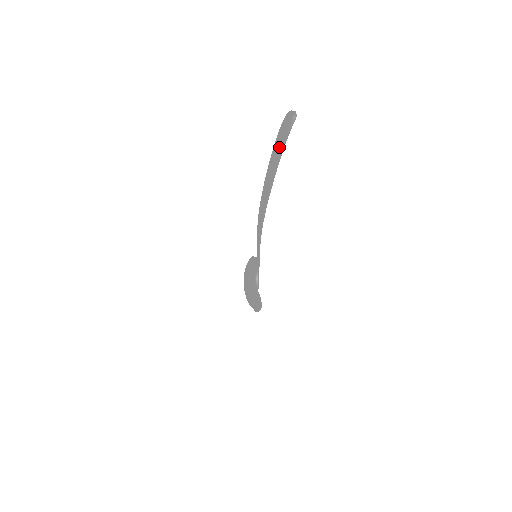
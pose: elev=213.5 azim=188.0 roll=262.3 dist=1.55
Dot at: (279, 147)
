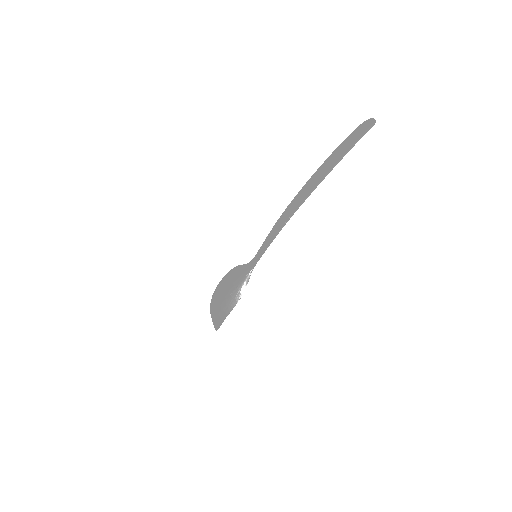
Dot at: (351, 142)
